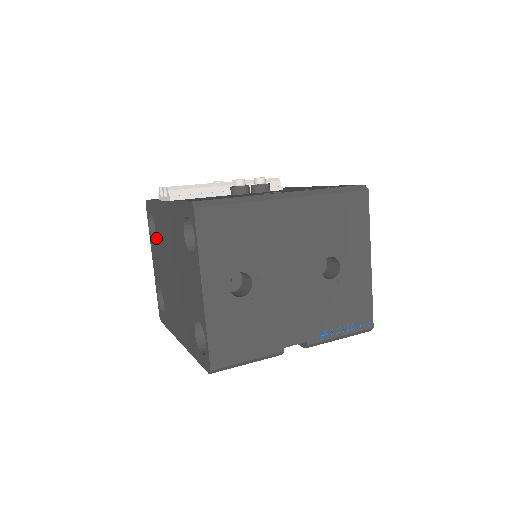
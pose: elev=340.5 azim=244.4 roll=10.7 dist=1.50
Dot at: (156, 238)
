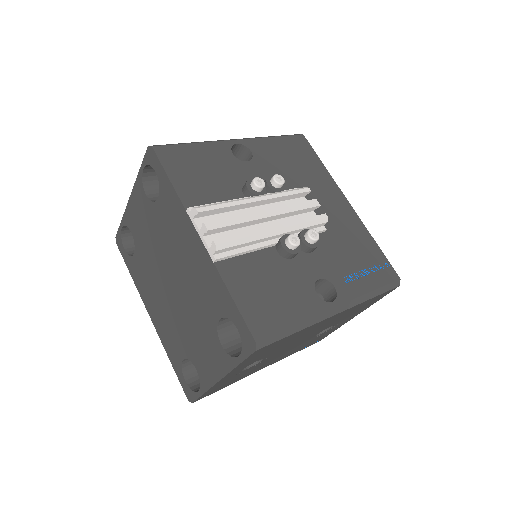
Dot at: (154, 208)
